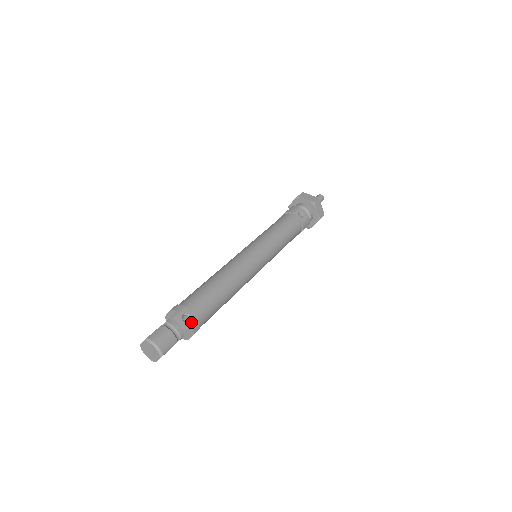
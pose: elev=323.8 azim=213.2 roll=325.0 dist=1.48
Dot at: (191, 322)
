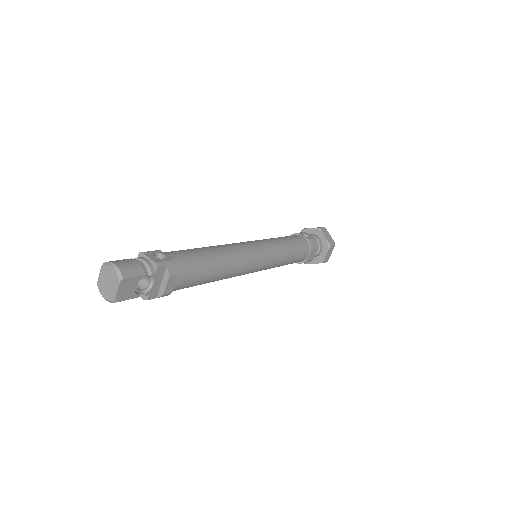
Dot at: (165, 259)
